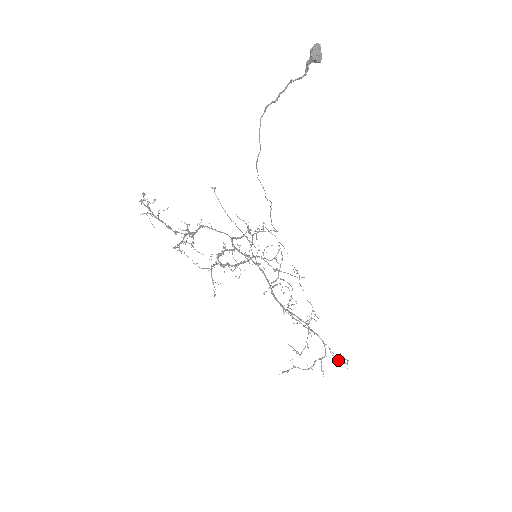
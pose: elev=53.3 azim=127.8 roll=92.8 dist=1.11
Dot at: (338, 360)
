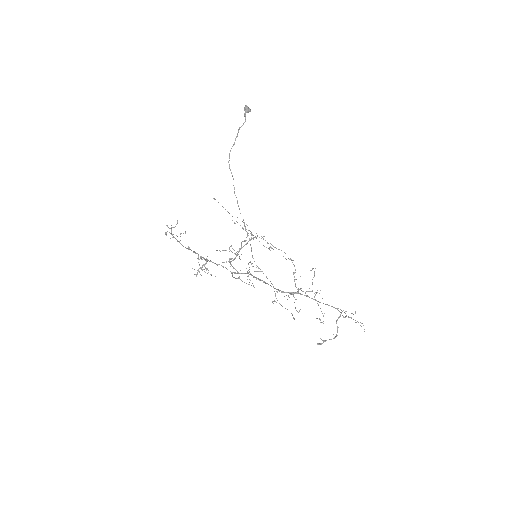
Dot at: (353, 319)
